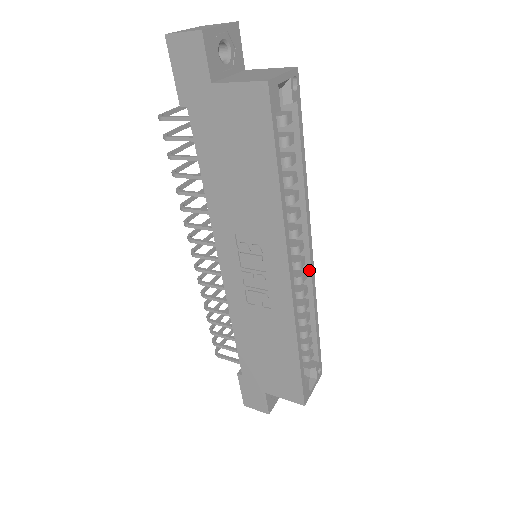
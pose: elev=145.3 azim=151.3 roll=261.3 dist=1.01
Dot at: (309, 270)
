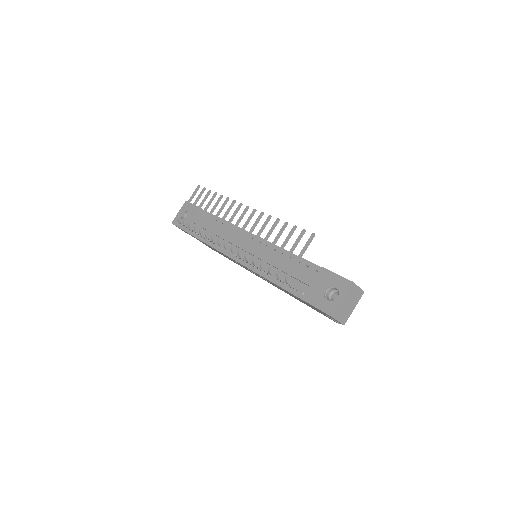
Dot at: occluded
